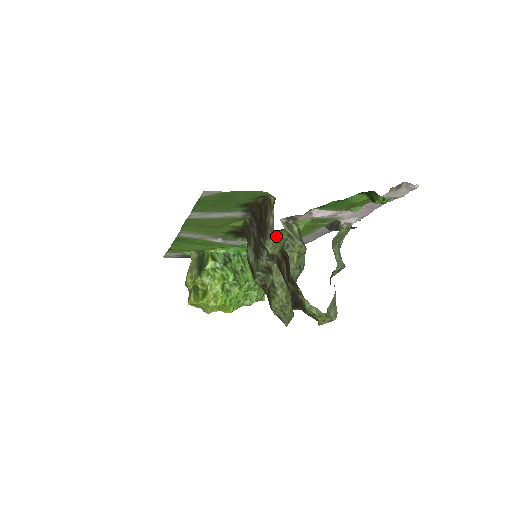
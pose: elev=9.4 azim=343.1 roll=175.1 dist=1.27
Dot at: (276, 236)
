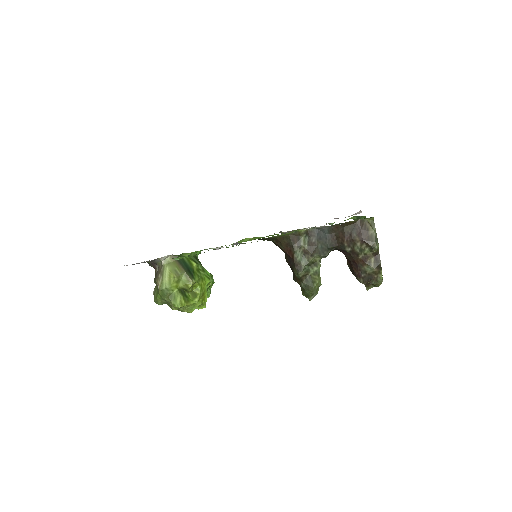
Dot at: occluded
